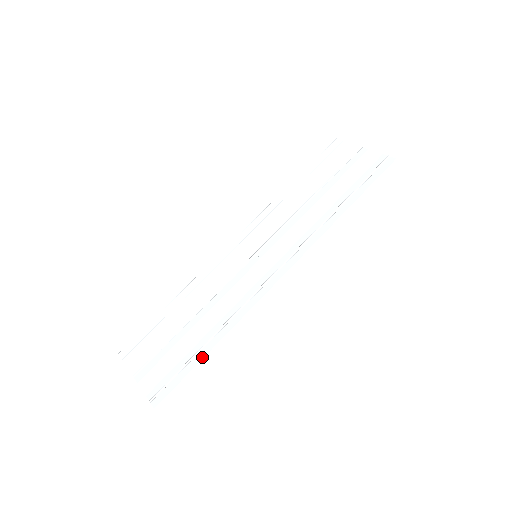
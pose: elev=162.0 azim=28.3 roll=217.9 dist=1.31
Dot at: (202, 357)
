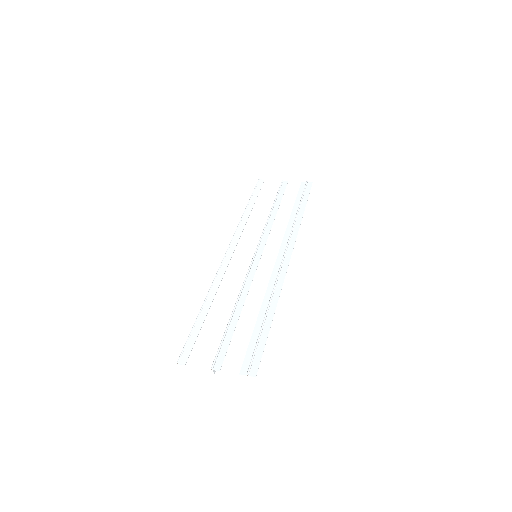
Dot at: (269, 327)
